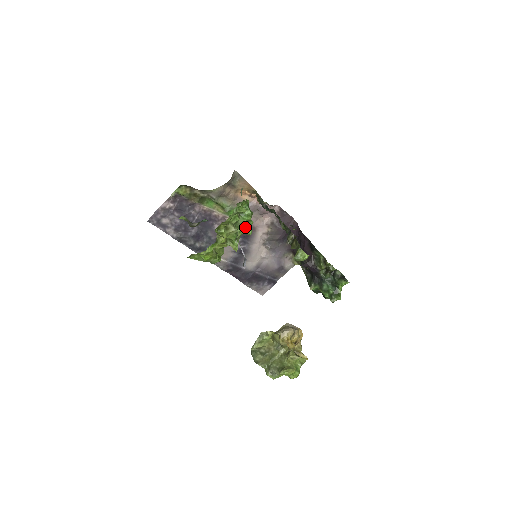
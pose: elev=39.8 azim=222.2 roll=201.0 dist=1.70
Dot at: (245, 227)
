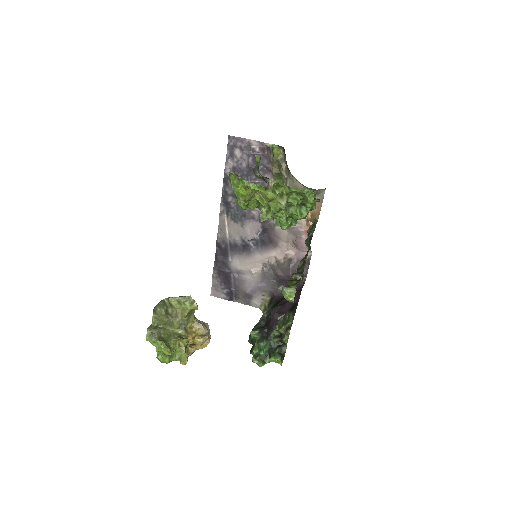
Dot at: (287, 219)
